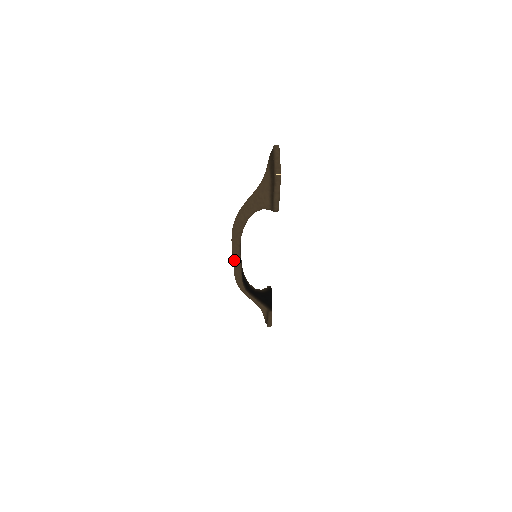
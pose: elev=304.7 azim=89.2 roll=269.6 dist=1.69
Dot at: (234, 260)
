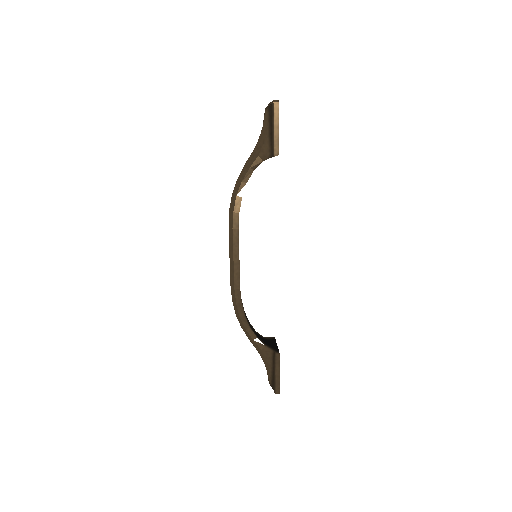
Dot at: (231, 256)
